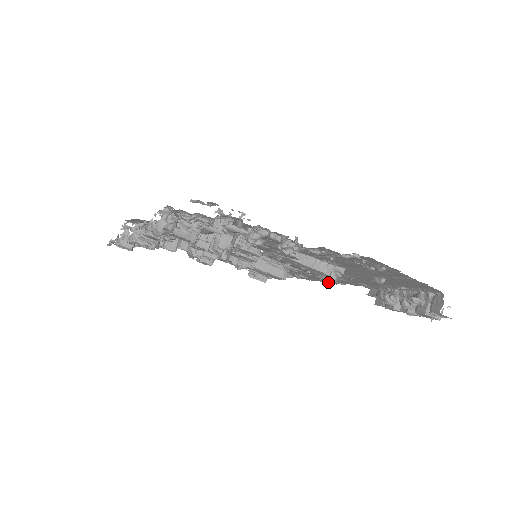
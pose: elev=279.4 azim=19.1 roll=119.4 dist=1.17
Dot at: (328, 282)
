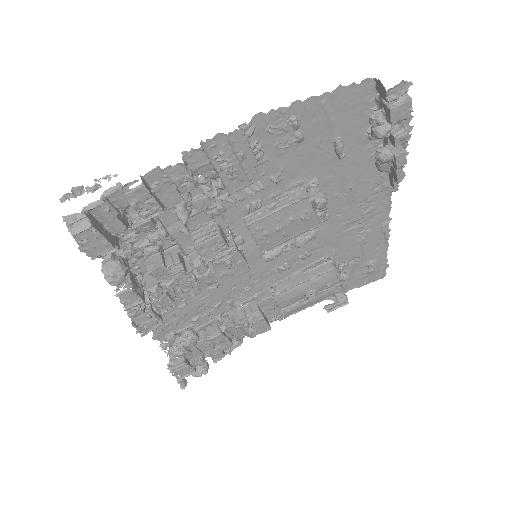
Dot at: (311, 199)
